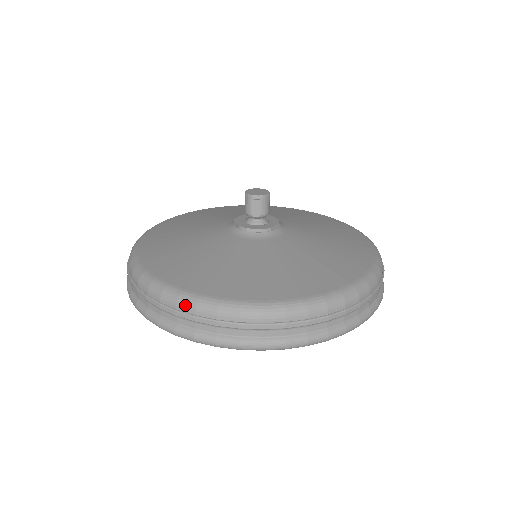
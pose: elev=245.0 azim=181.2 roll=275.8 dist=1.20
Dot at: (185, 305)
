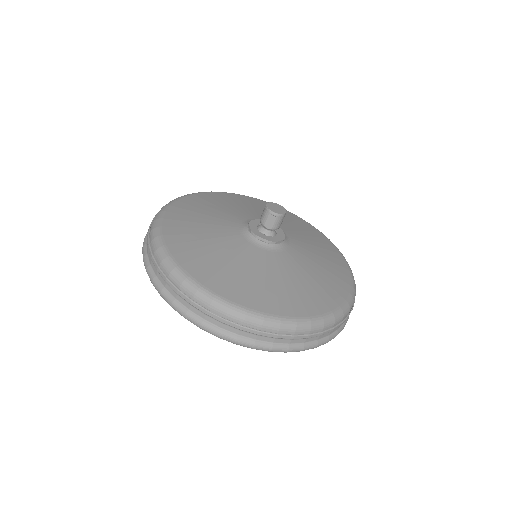
Dot at: (187, 289)
